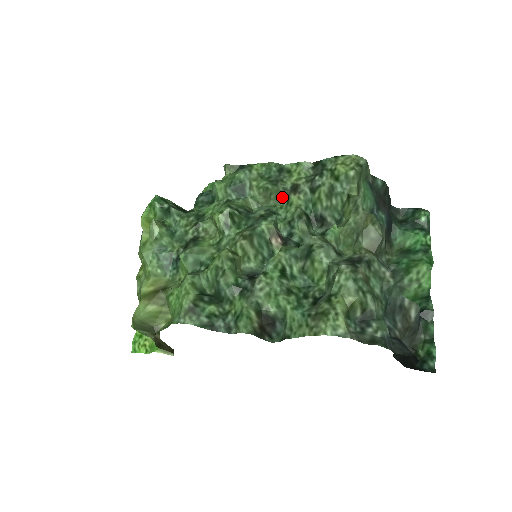
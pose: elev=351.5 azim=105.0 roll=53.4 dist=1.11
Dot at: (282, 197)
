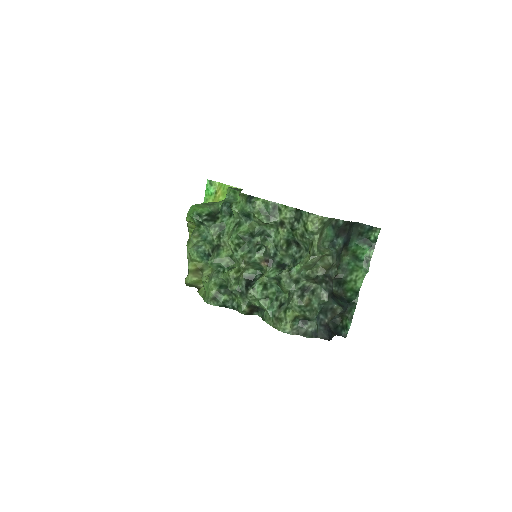
Dot at: (274, 225)
